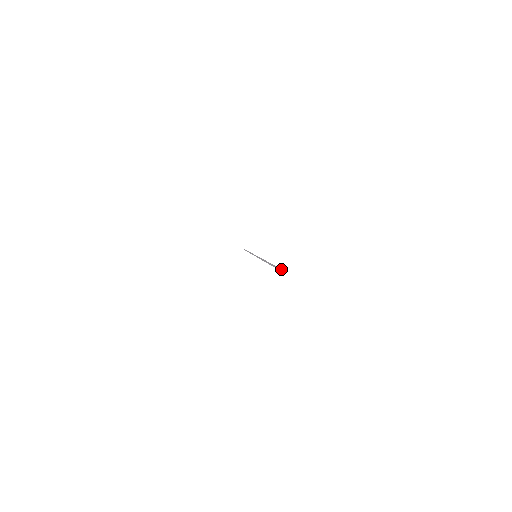
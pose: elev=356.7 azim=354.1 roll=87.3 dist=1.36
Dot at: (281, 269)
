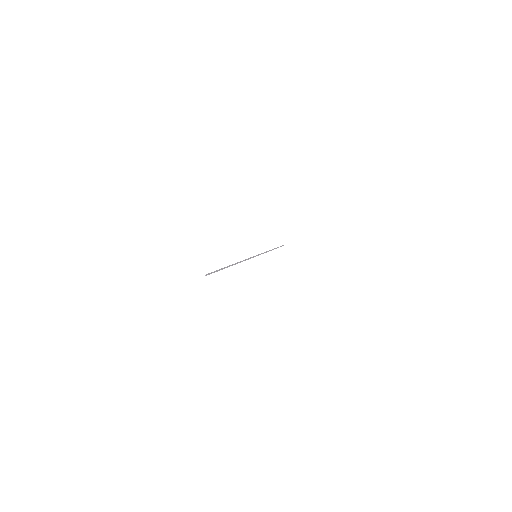
Dot at: (207, 274)
